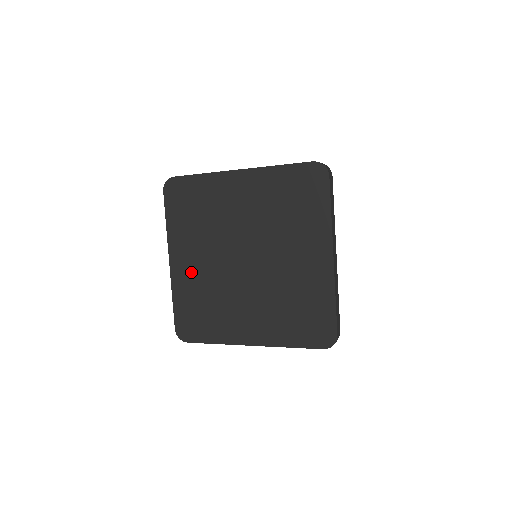
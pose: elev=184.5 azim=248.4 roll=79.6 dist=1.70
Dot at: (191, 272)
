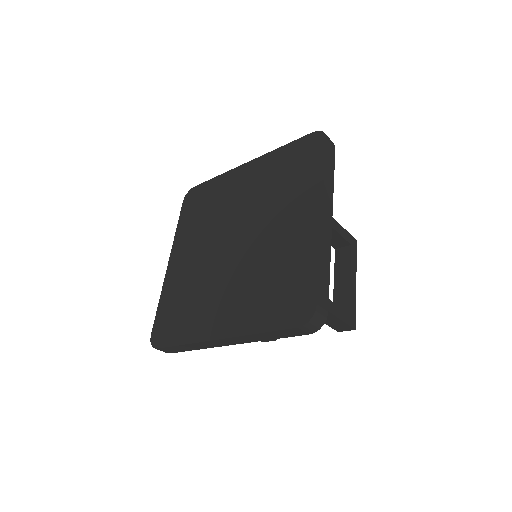
Dot at: (183, 268)
